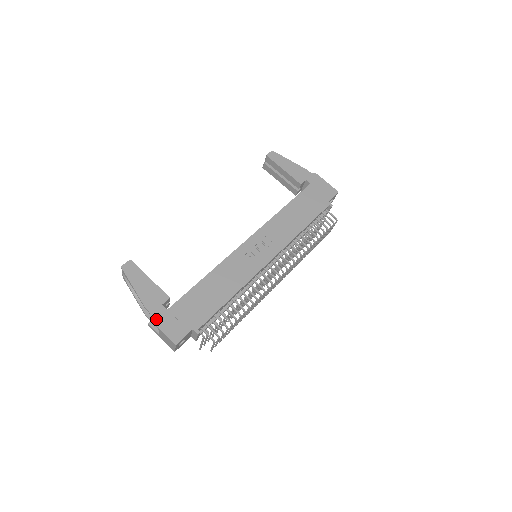
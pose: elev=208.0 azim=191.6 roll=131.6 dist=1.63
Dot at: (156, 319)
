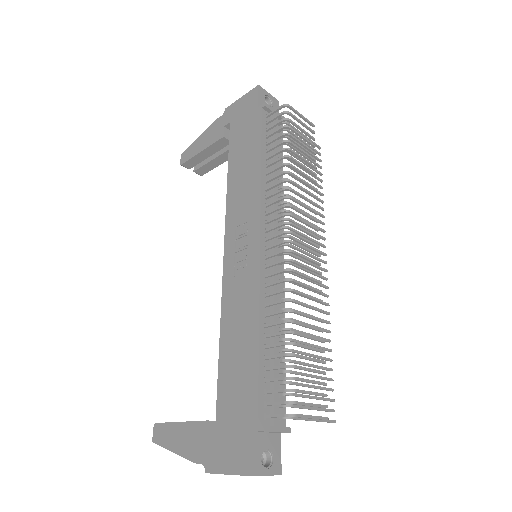
Dot at: (213, 466)
